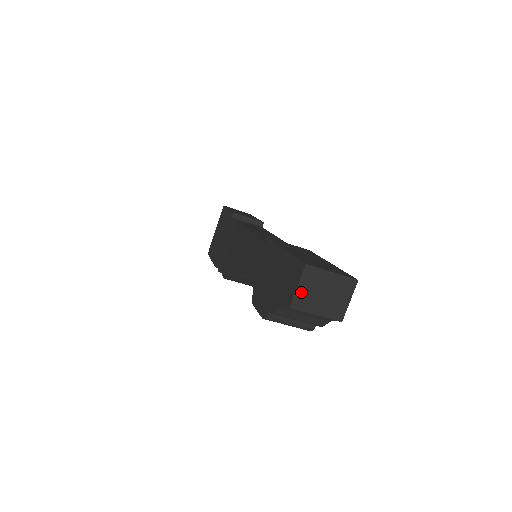
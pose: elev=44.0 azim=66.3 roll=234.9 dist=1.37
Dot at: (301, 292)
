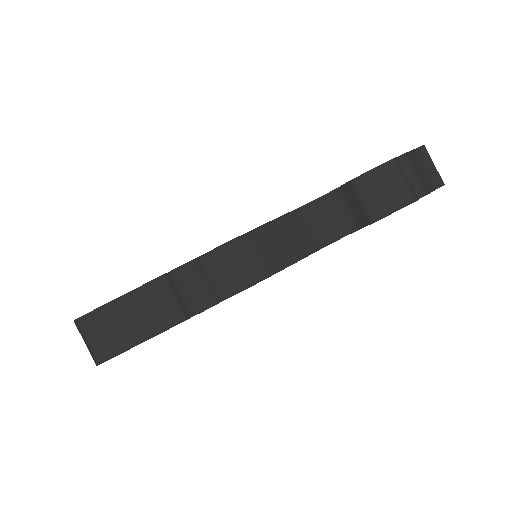
Dot at: occluded
